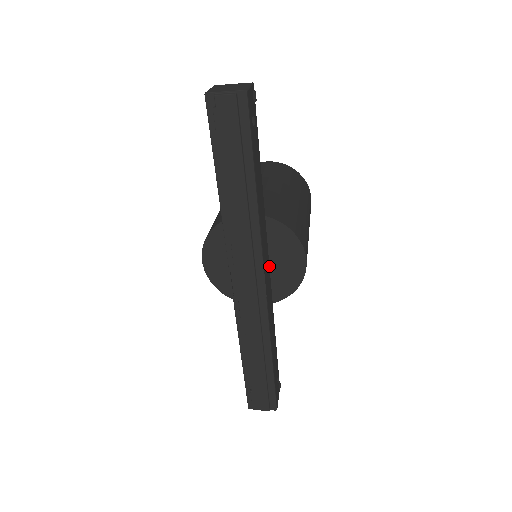
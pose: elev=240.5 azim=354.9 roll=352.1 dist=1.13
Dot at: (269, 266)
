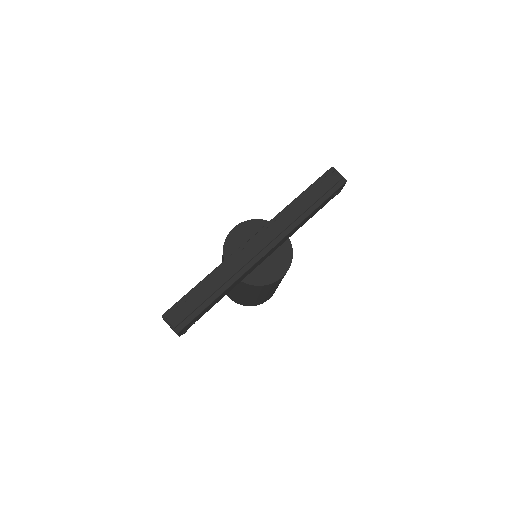
Dot at: (265, 259)
